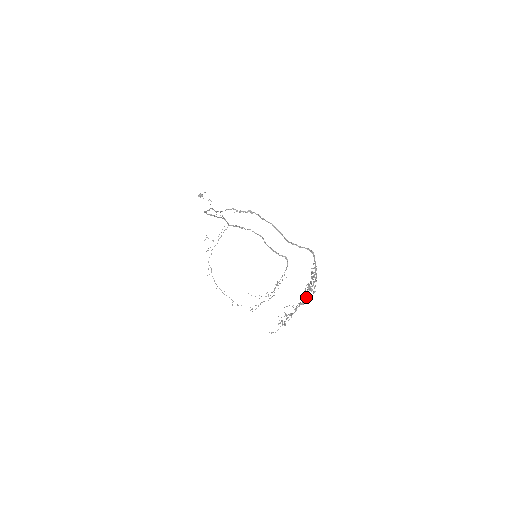
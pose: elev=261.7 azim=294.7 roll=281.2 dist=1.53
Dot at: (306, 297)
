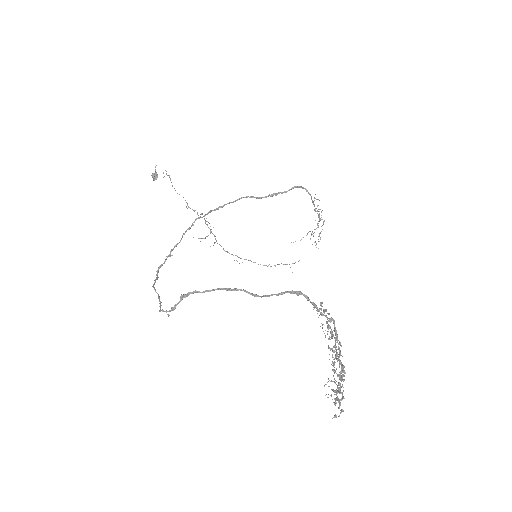
Dot at: (339, 365)
